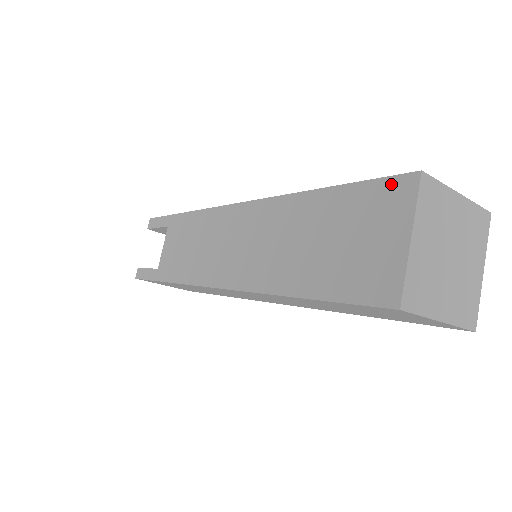
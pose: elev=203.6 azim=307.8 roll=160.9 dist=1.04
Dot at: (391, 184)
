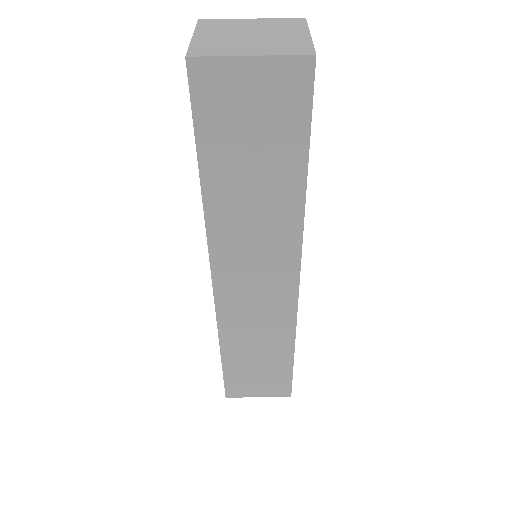
Dot at: occluded
